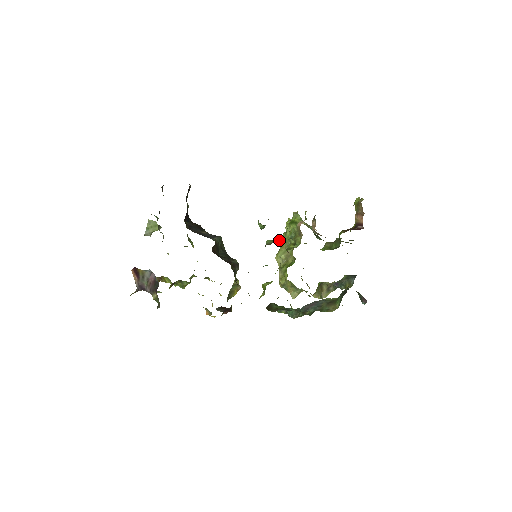
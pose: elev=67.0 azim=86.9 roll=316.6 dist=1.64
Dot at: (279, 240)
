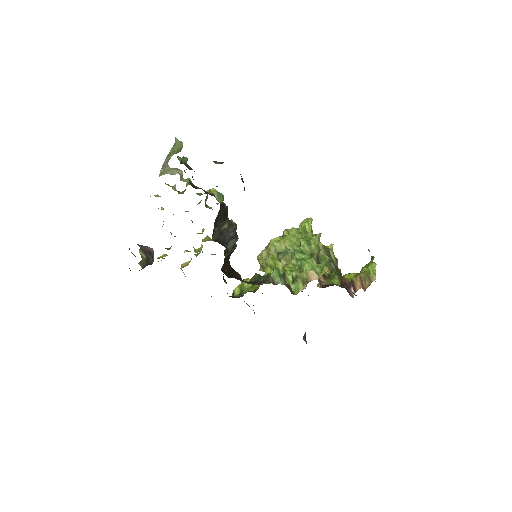
Dot at: (284, 282)
